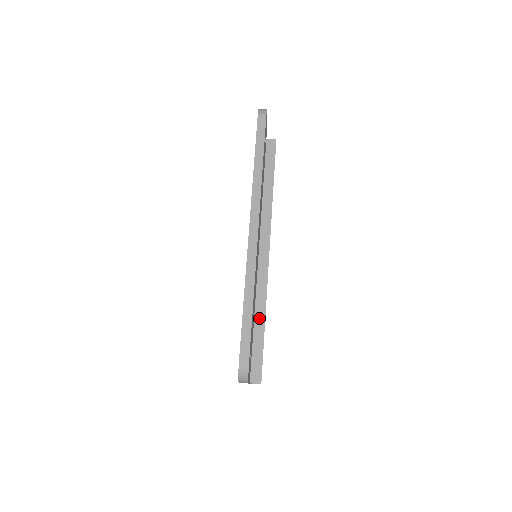
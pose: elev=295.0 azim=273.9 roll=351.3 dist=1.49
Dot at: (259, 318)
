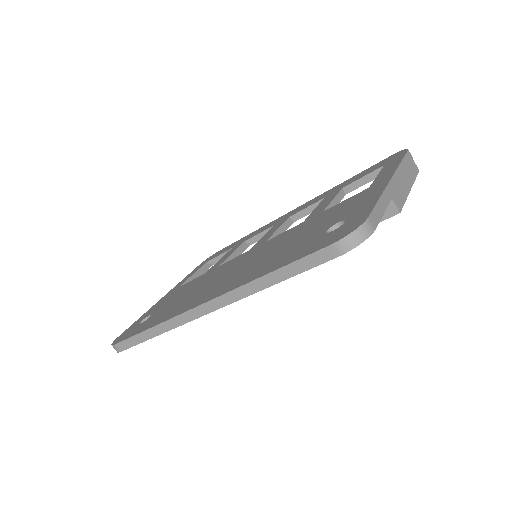
Dot at: occluded
